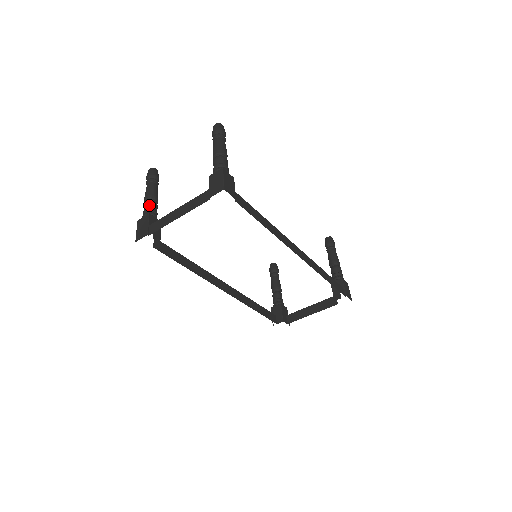
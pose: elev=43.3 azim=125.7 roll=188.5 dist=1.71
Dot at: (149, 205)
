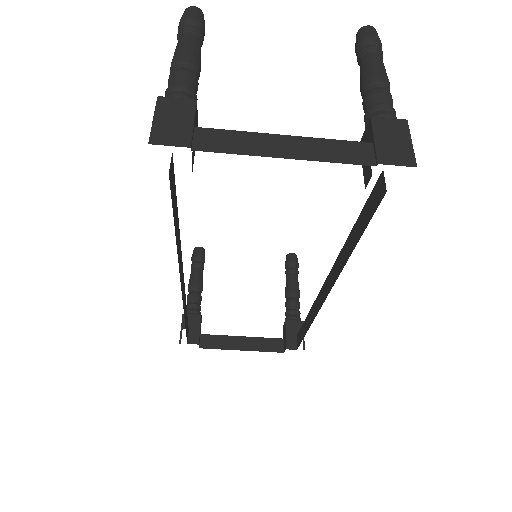
Dot at: (190, 80)
